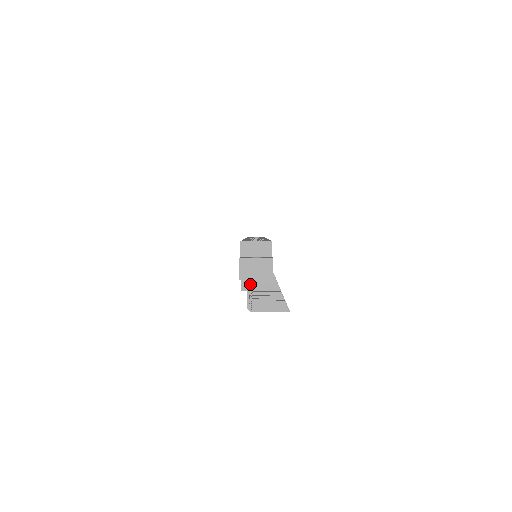
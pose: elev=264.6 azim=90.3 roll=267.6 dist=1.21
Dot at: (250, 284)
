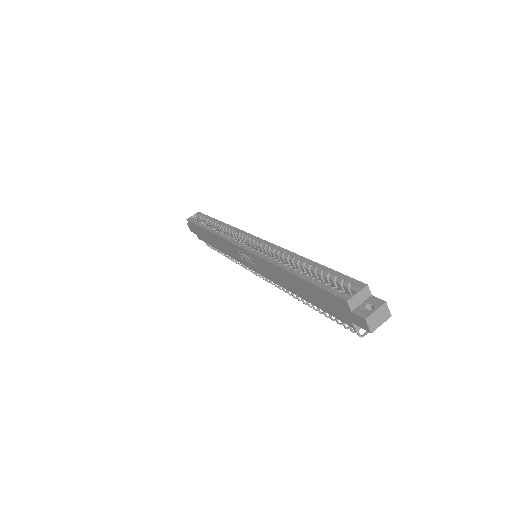
Dot at: occluded
